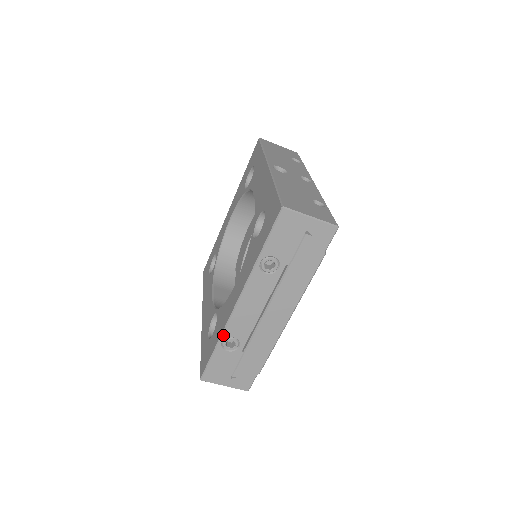
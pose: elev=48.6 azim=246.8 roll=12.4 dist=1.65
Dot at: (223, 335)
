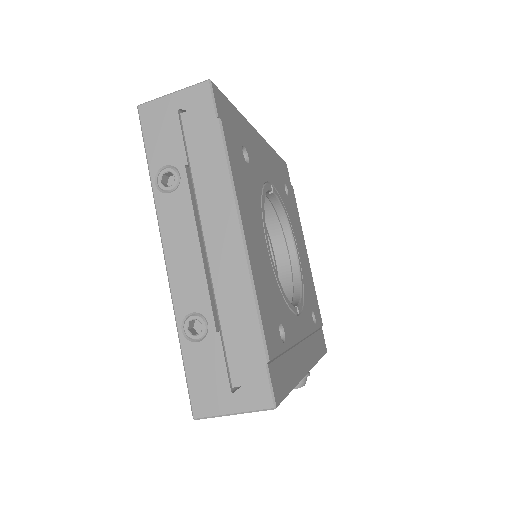
Dot at: (177, 317)
